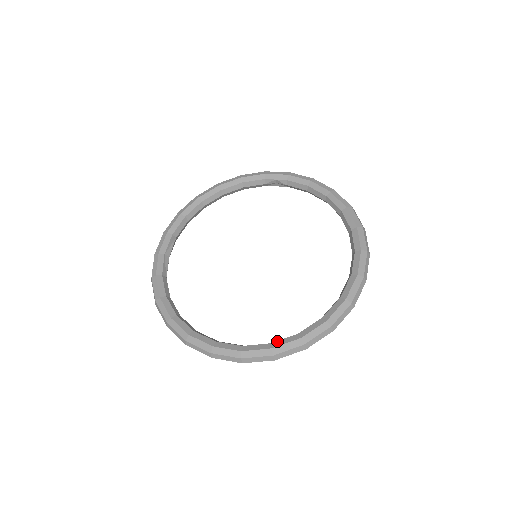
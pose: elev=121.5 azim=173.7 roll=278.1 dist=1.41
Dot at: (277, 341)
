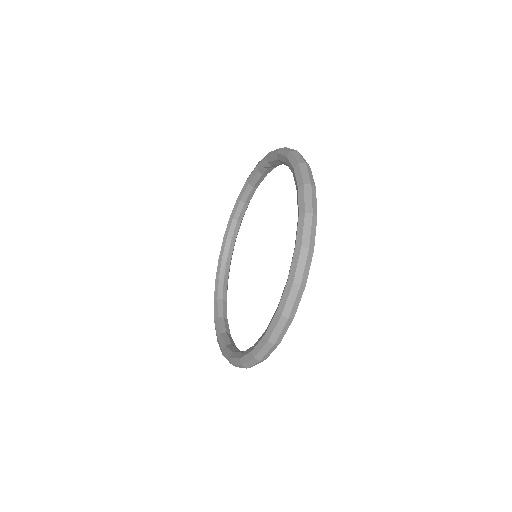
Dot at: (256, 342)
